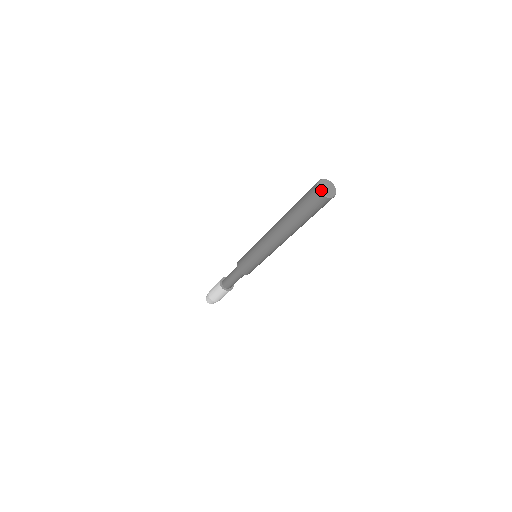
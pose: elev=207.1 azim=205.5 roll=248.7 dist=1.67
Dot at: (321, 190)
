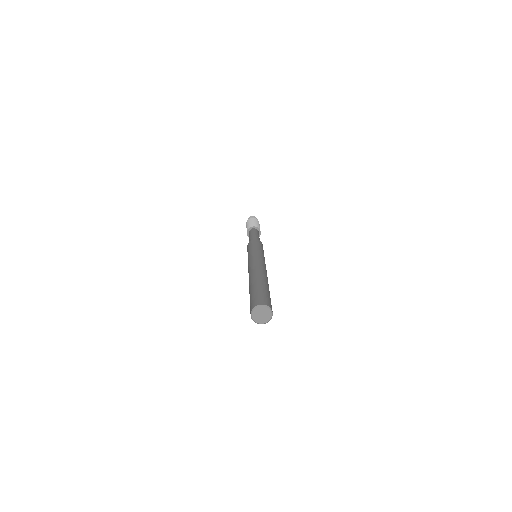
Dot at: (257, 323)
